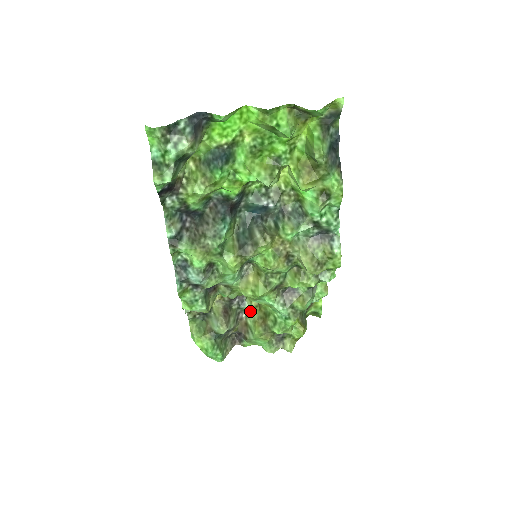
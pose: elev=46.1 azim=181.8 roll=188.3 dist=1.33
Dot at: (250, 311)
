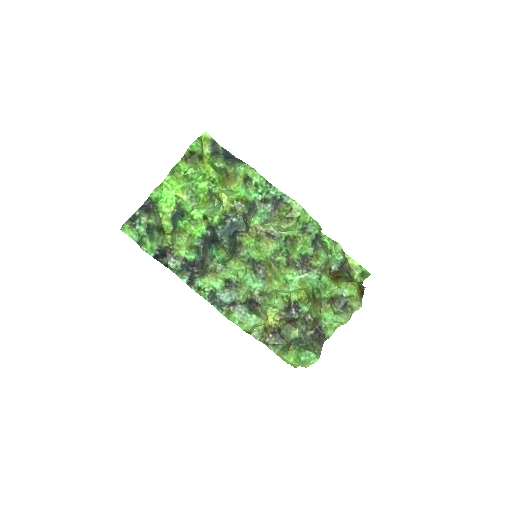
Dot at: (309, 309)
